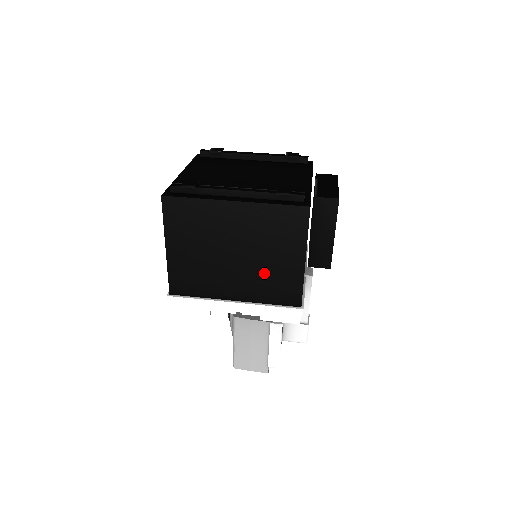
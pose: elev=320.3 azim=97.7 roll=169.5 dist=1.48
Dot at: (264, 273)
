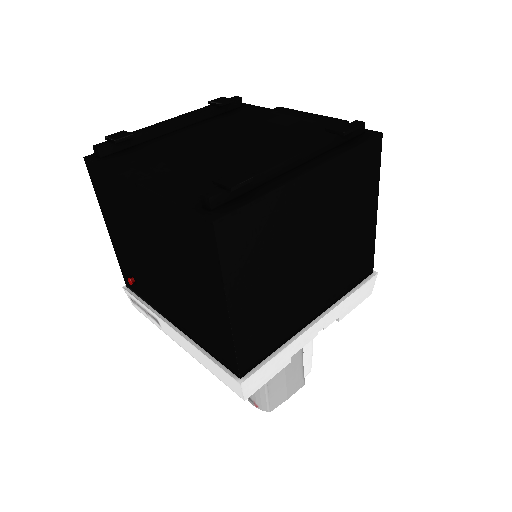
Dot at: (342, 257)
